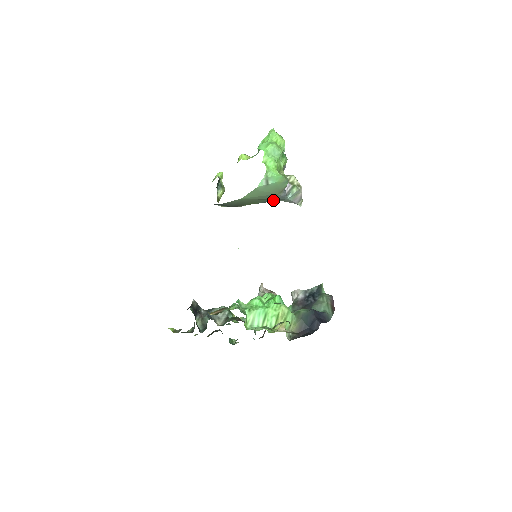
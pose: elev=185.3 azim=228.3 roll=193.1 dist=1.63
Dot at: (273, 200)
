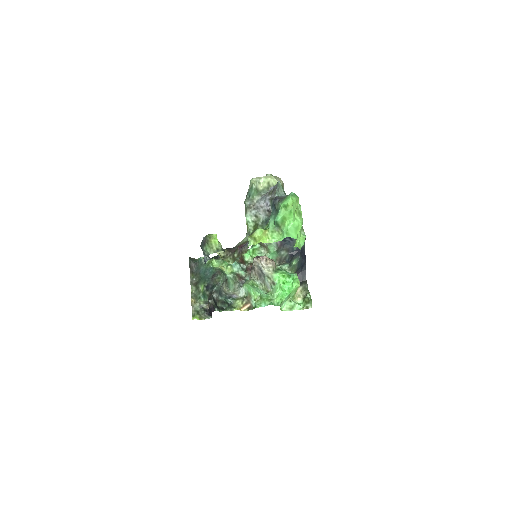
Dot at: occluded
